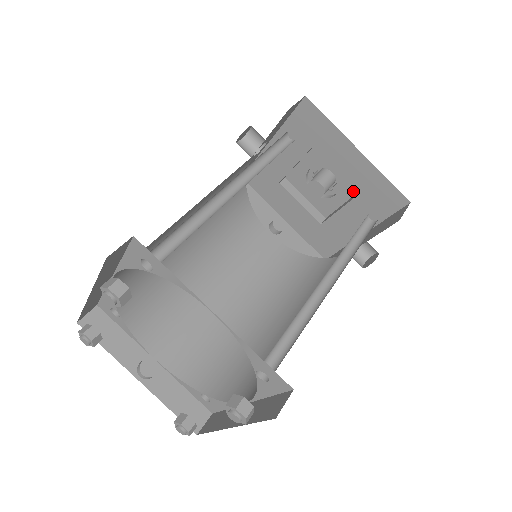
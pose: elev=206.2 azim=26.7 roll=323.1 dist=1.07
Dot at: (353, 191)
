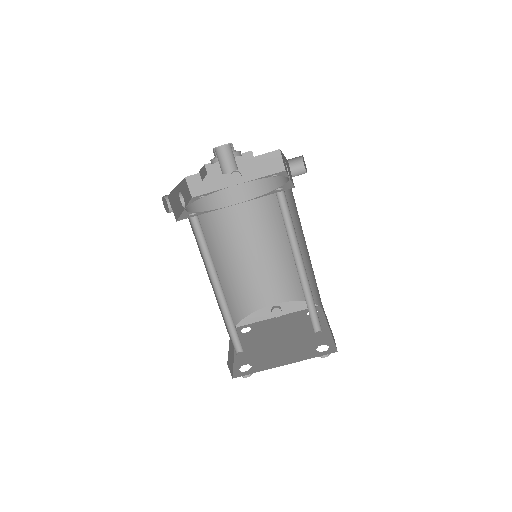
Dot at: occluded
